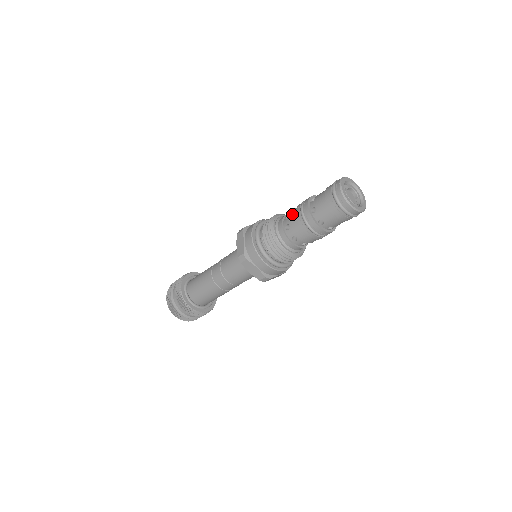
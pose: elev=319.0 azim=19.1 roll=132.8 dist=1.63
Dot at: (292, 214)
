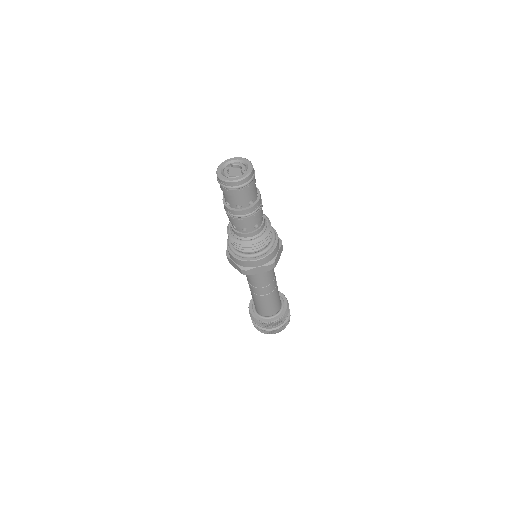
Dot at: occluded
